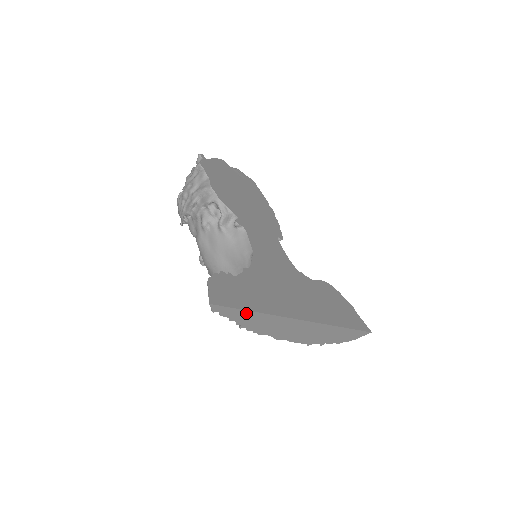
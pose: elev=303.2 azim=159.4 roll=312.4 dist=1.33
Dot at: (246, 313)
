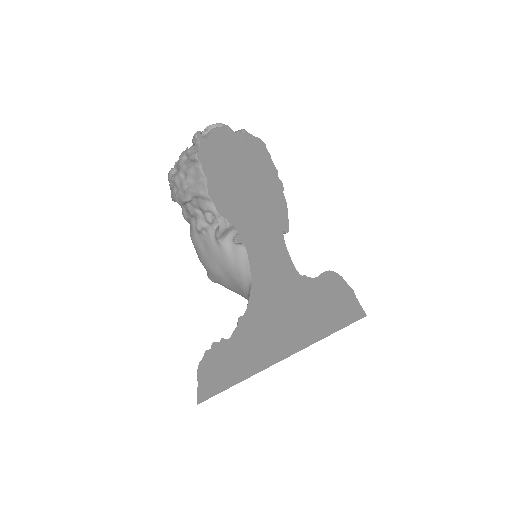
Dot at: (237, 382)
